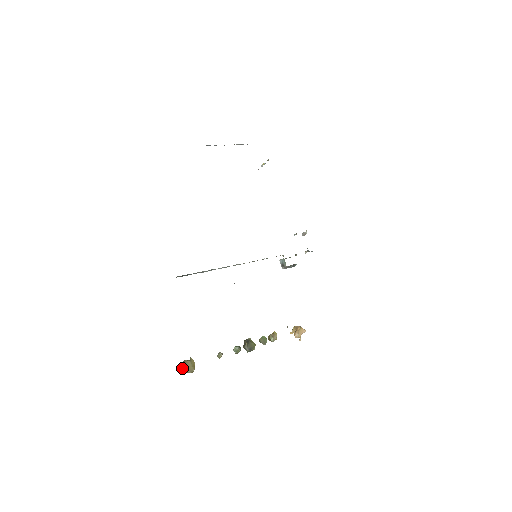
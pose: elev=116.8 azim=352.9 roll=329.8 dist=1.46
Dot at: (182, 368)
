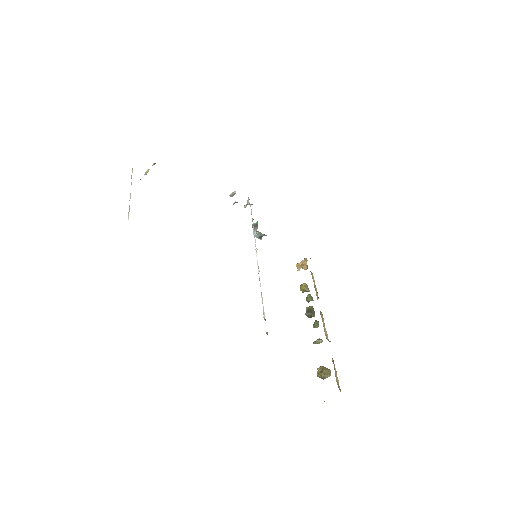
Dot at: occluded
